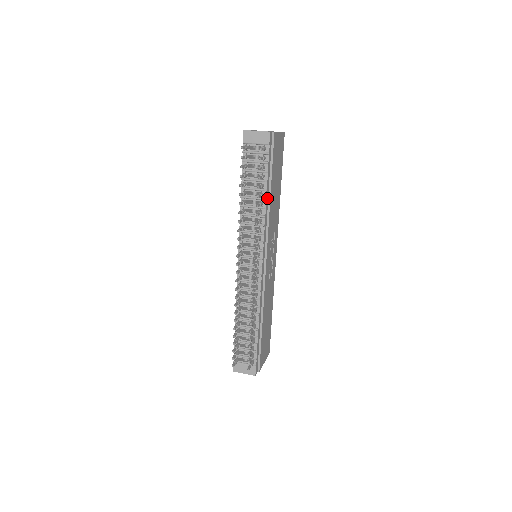
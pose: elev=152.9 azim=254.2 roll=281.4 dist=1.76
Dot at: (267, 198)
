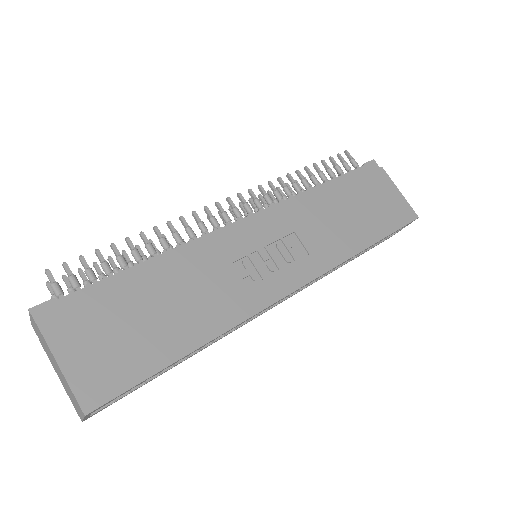
Dot at: (321, 191)
